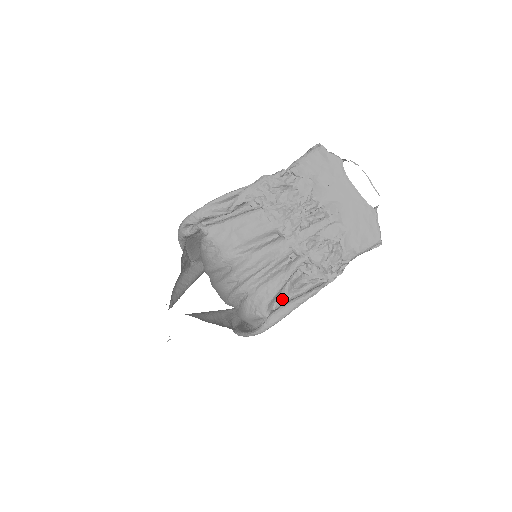
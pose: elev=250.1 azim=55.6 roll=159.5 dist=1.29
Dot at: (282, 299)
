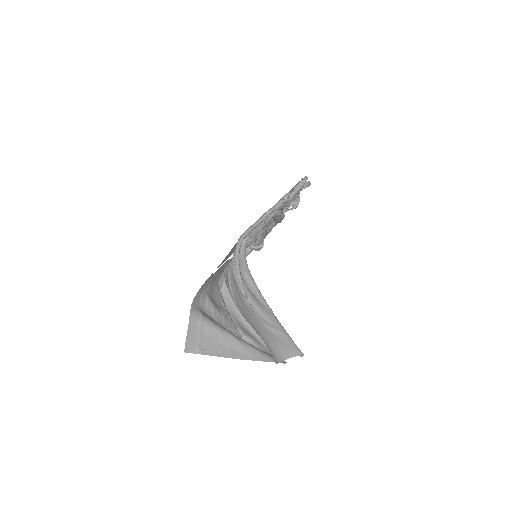
Dot at: occluded
